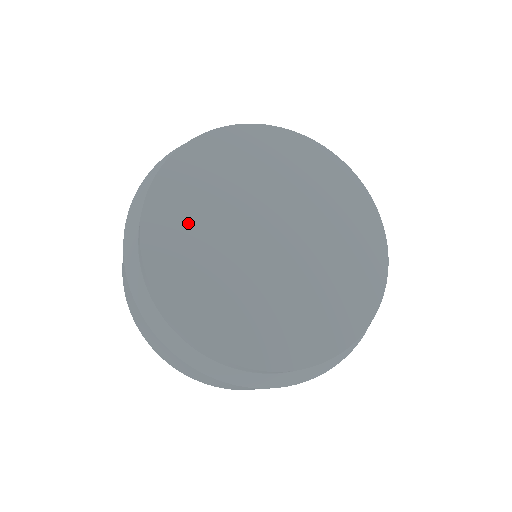
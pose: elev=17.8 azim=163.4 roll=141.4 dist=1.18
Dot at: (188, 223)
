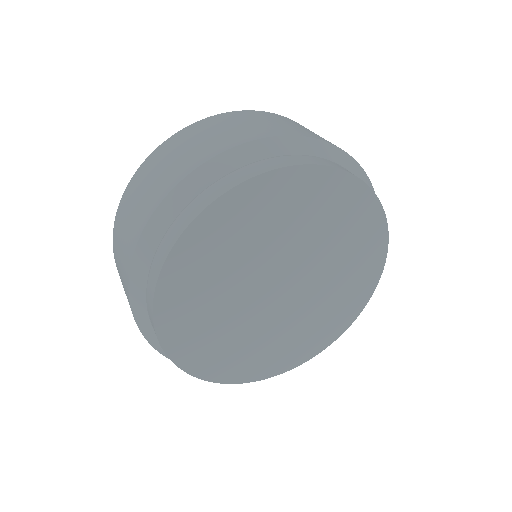
Dot at: (201, 297)
